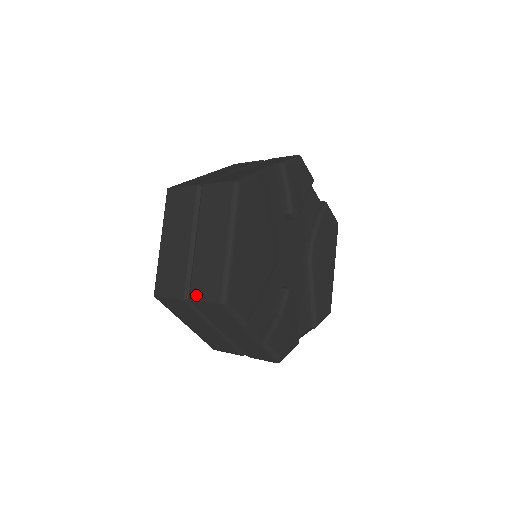
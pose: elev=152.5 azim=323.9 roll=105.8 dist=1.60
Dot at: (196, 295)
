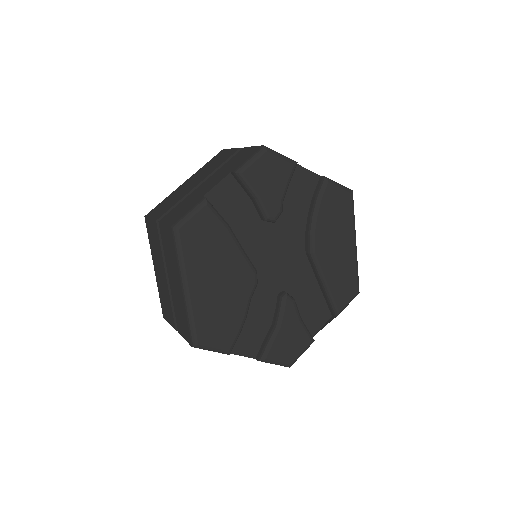
Dot at: (180, 331)
